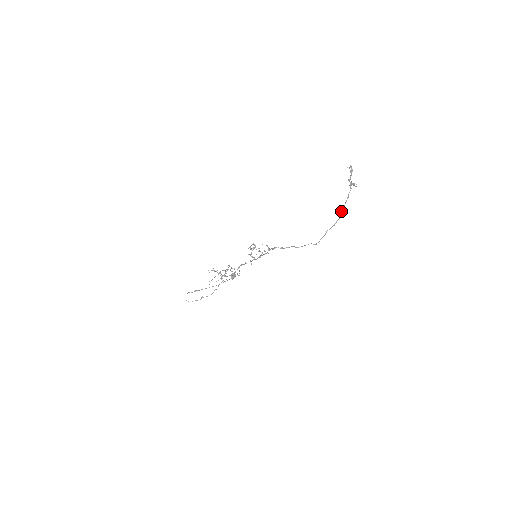
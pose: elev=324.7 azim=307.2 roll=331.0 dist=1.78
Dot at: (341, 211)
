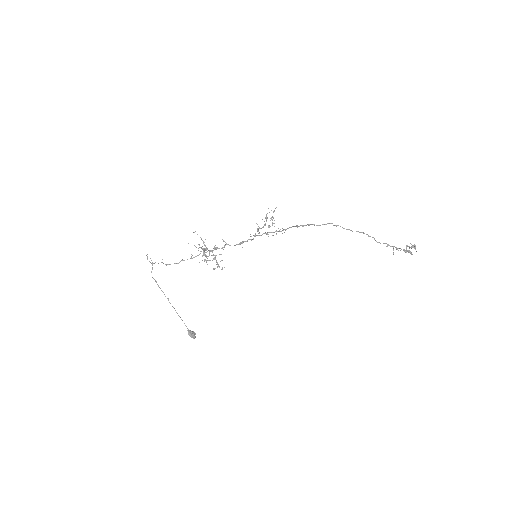
Dot at: occluded
